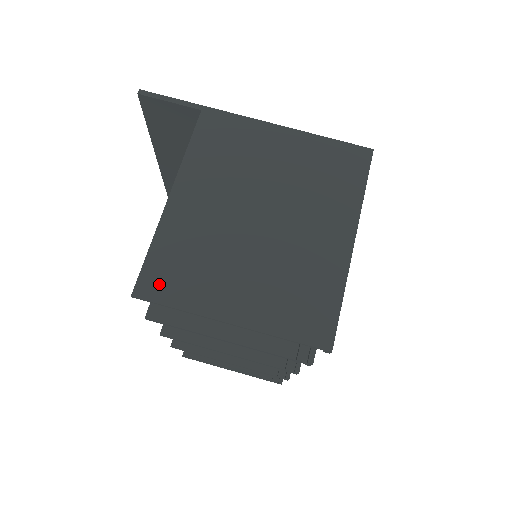
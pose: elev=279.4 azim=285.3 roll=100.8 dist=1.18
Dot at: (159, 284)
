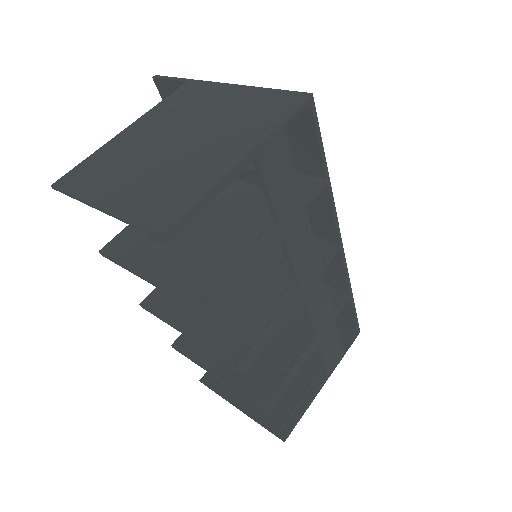
Dot at: (73, 180)
